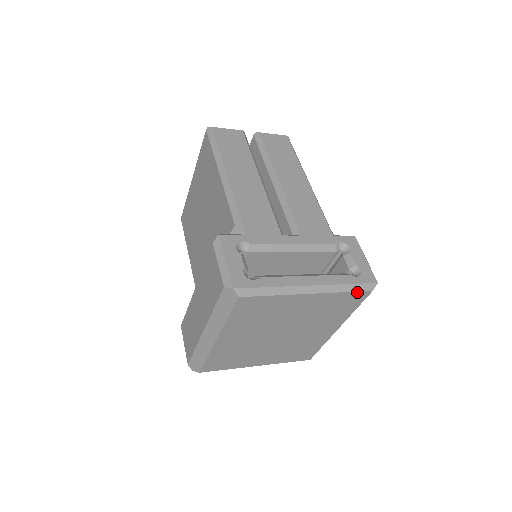
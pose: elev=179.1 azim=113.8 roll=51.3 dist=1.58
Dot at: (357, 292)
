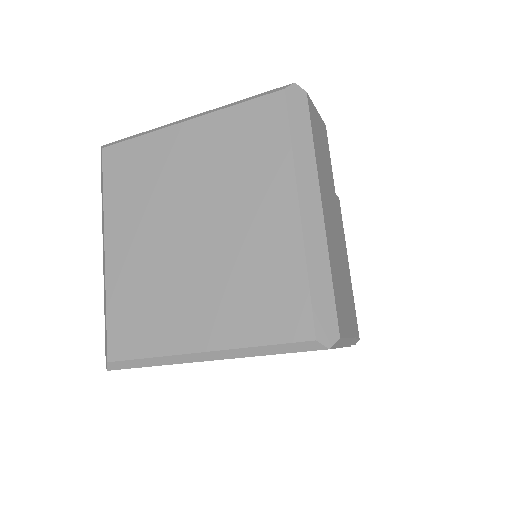
Dot at: (258, 100)
